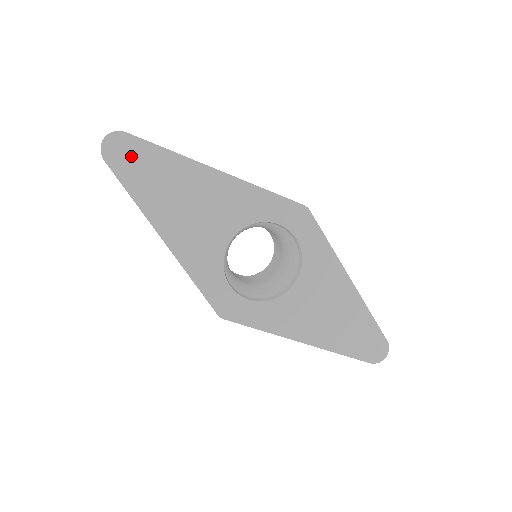
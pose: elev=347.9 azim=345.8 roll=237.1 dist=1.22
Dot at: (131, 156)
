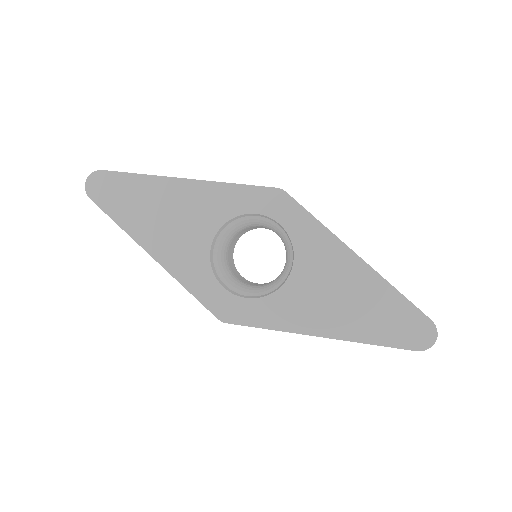
Dot at: (109, 188)
